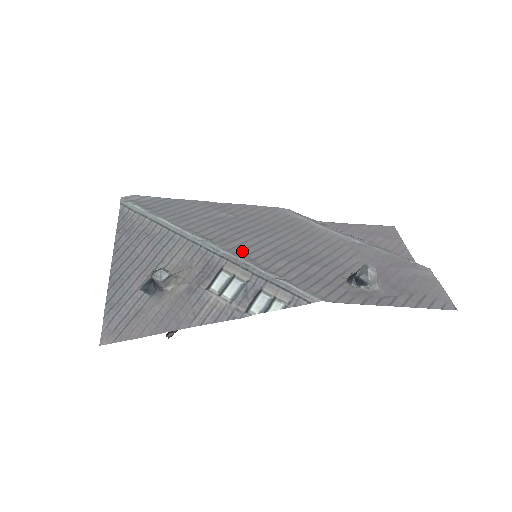
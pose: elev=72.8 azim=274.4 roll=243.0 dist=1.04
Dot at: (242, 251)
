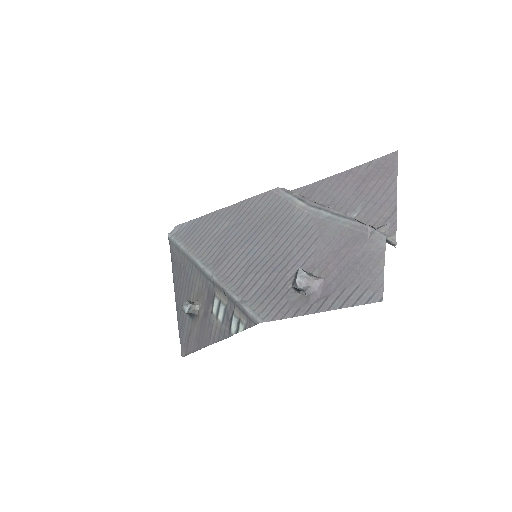
Dot at: (226, 272)
